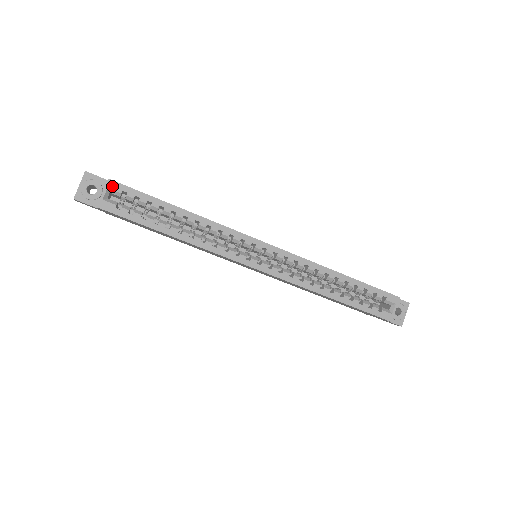
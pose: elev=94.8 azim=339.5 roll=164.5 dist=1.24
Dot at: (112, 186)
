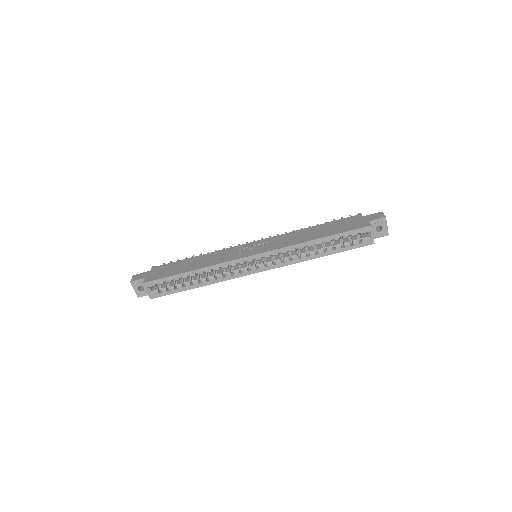
Dot at: (148, 285)
